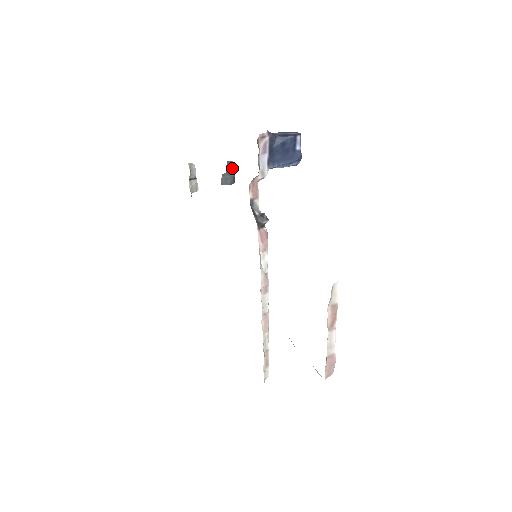
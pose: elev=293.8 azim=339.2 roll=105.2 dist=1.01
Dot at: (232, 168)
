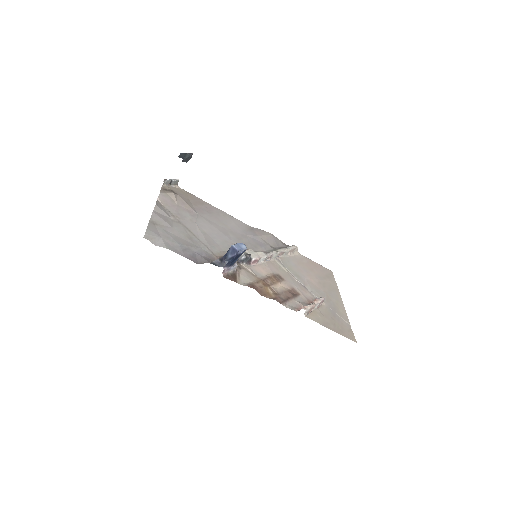
Dot at: (184, 154)
